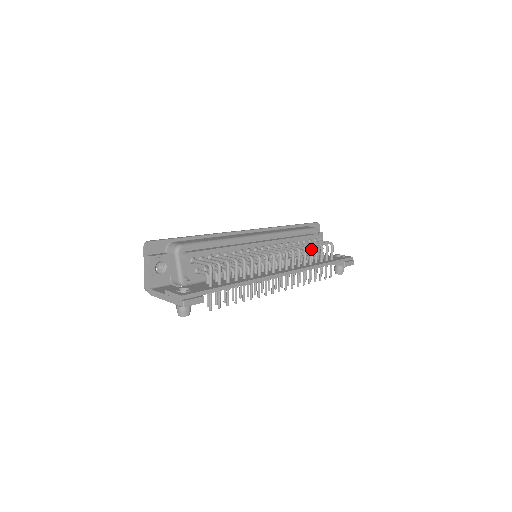
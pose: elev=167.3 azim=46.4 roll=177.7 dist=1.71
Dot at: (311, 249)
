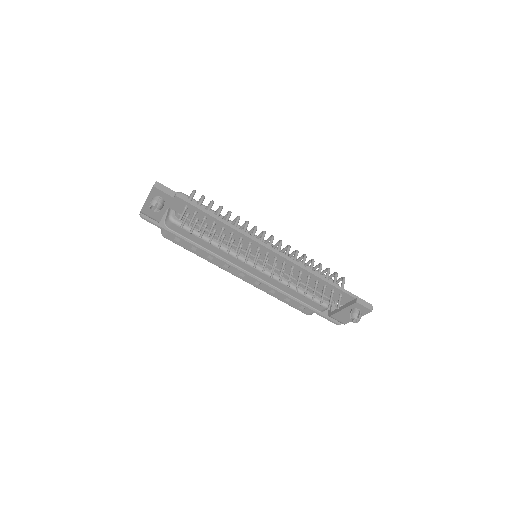
Dot at: (313, 260)
